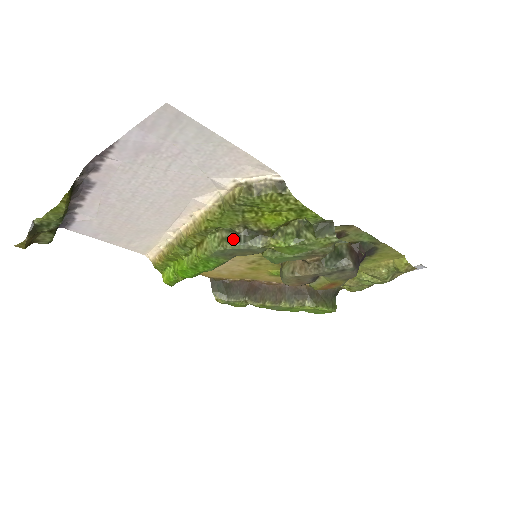
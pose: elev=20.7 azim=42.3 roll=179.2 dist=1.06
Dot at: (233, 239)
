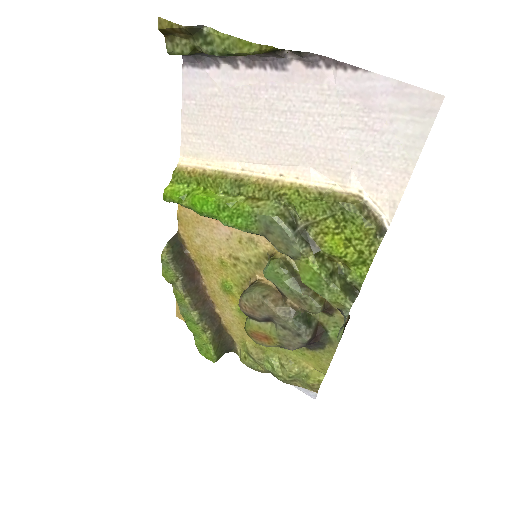
Dot at: (290, 224)
